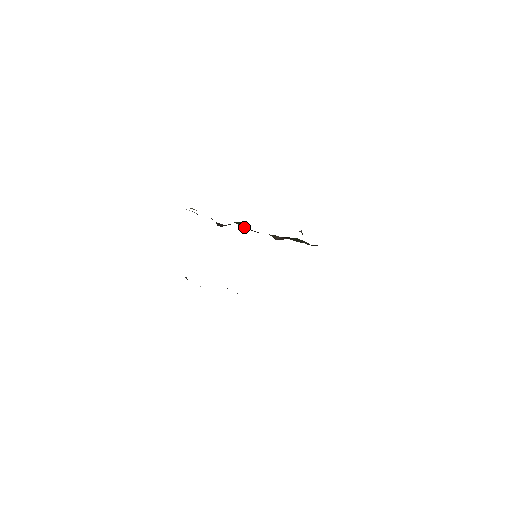
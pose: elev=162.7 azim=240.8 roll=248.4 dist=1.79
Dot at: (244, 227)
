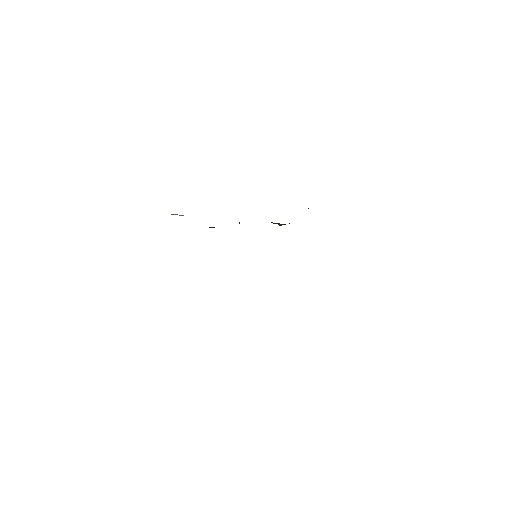
Dot at: (239, 223)
